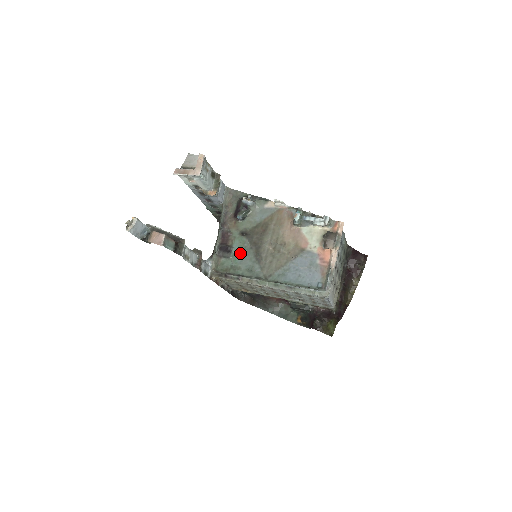
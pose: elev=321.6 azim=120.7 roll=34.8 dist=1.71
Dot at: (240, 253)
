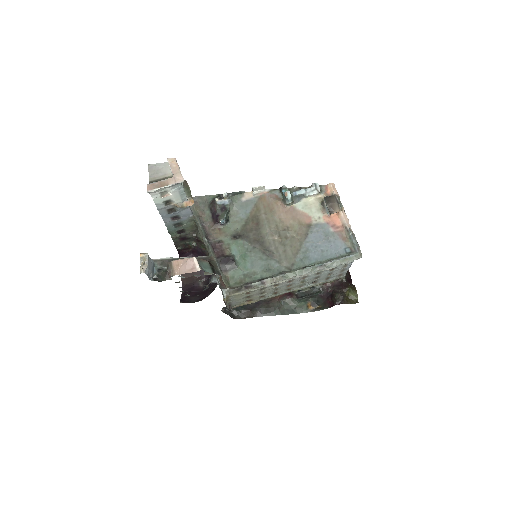
Dot at: (245, 257)
